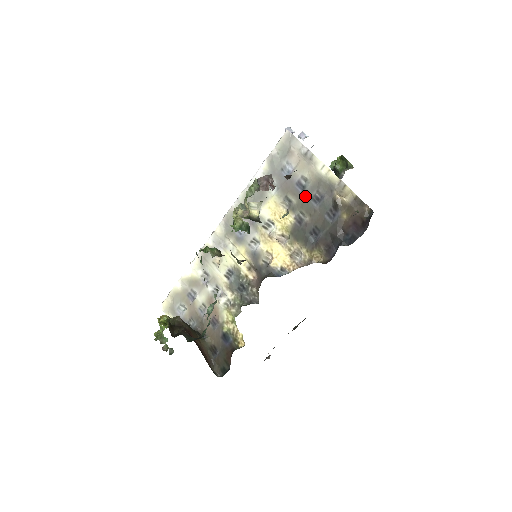
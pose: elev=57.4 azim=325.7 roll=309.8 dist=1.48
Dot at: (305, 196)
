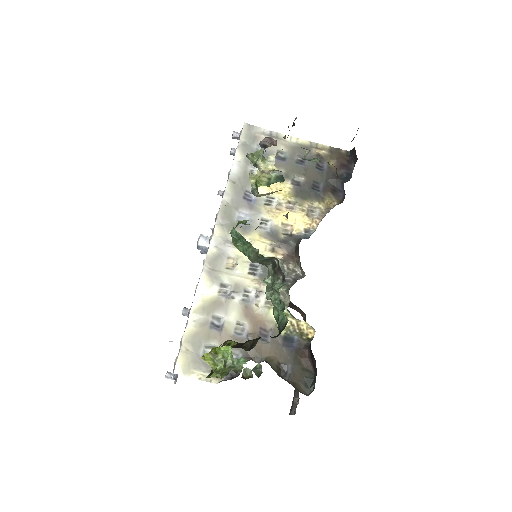
Dot at: (290, 163)
